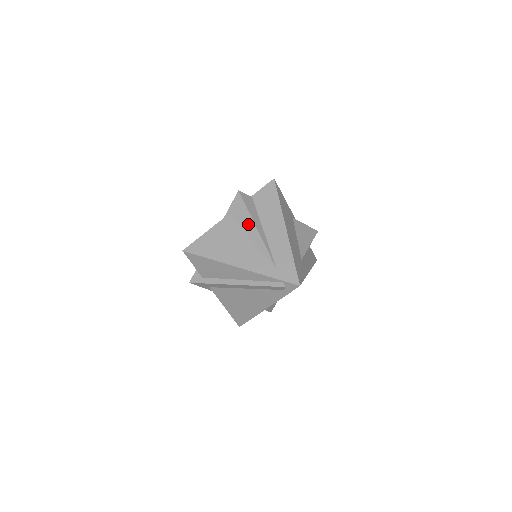
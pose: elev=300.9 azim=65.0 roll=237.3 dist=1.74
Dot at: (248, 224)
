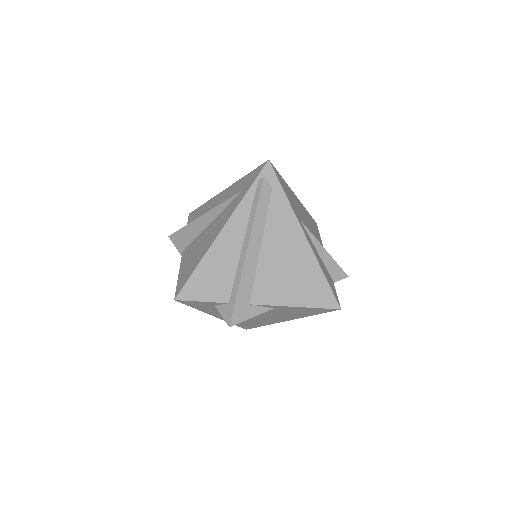
Dot at: (197, 226)
